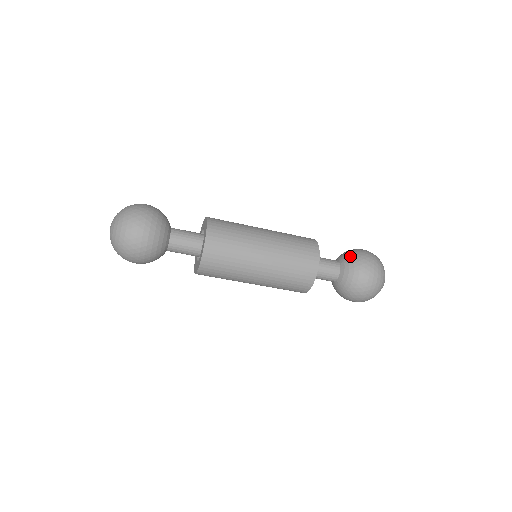
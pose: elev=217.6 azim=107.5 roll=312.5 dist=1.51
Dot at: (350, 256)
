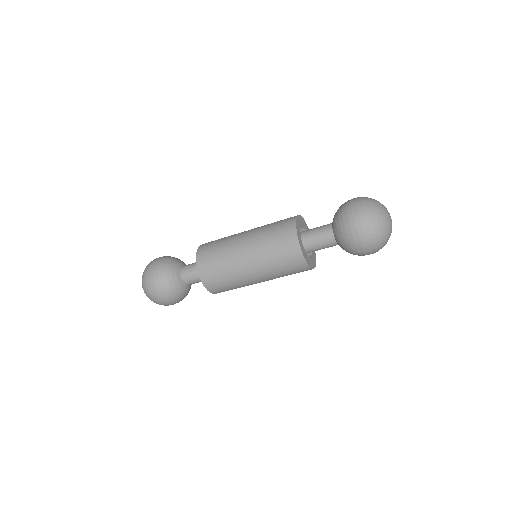
Dot at: (338, 226)
